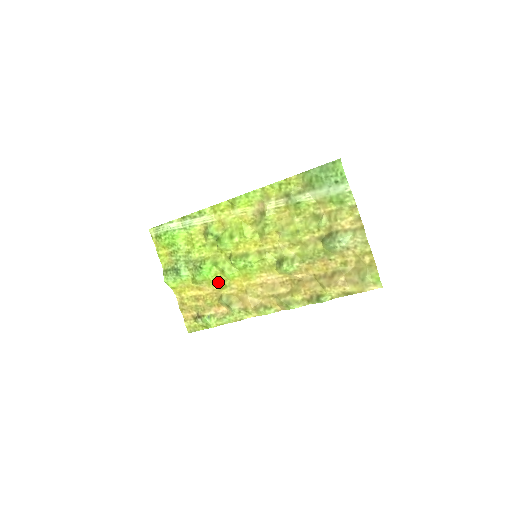
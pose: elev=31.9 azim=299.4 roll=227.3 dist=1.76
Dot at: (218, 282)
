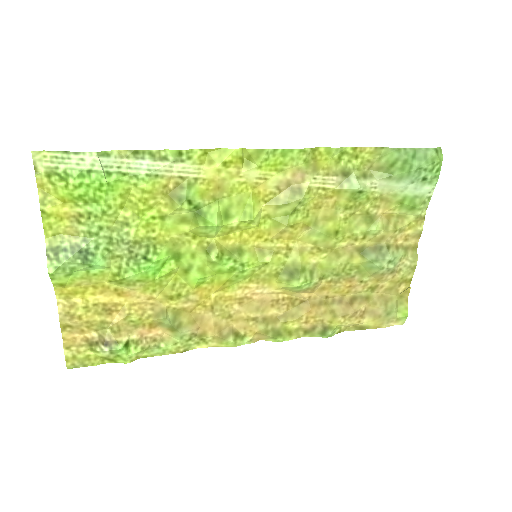
Dot at: (165, 286)
